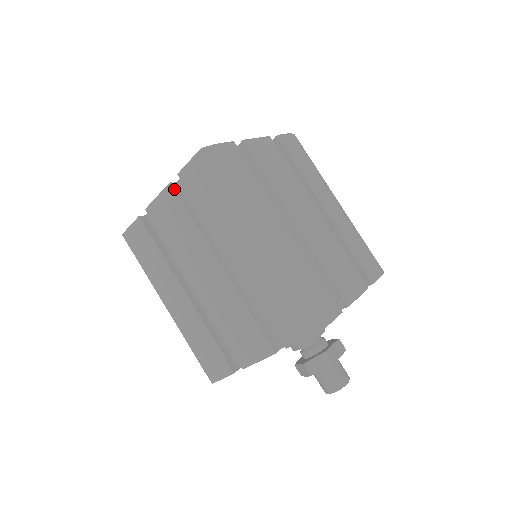
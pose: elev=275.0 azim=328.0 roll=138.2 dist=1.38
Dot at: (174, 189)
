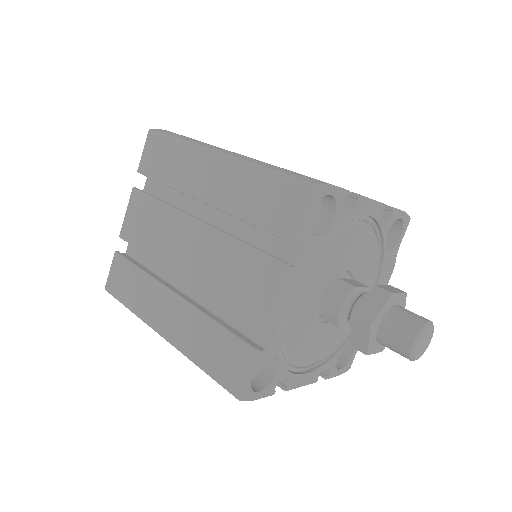
Dot at: (138, 189)
